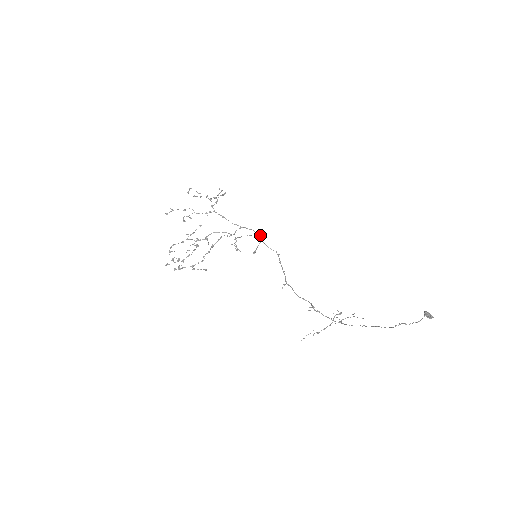
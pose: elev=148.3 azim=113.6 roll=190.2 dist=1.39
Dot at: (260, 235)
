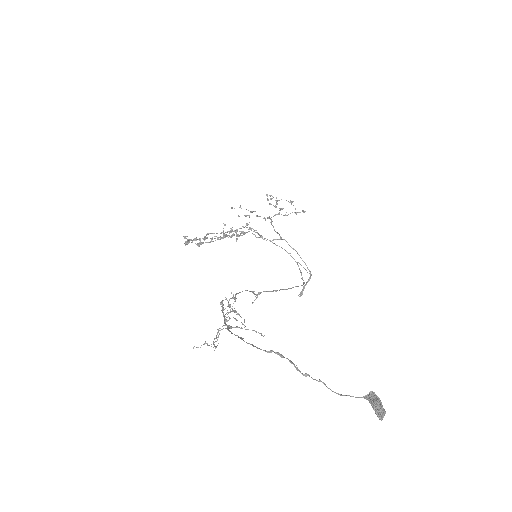
Dot at: occluded
